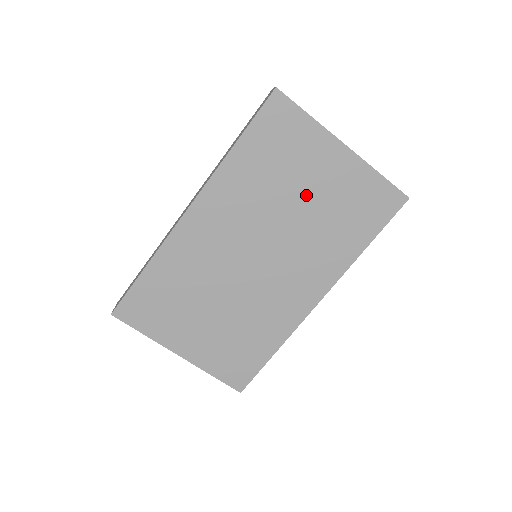
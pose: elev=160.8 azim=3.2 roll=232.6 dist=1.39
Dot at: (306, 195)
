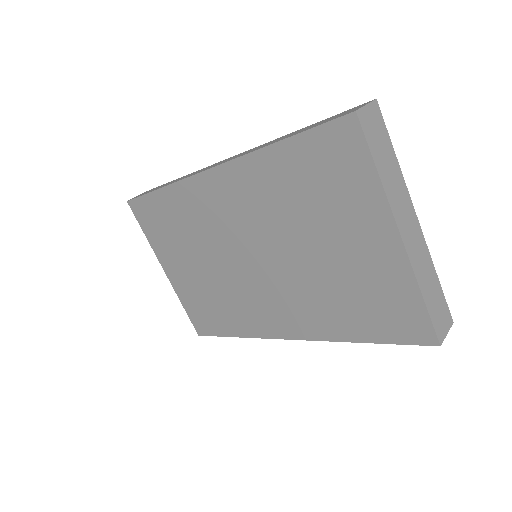
Dot at: (327, 248)
